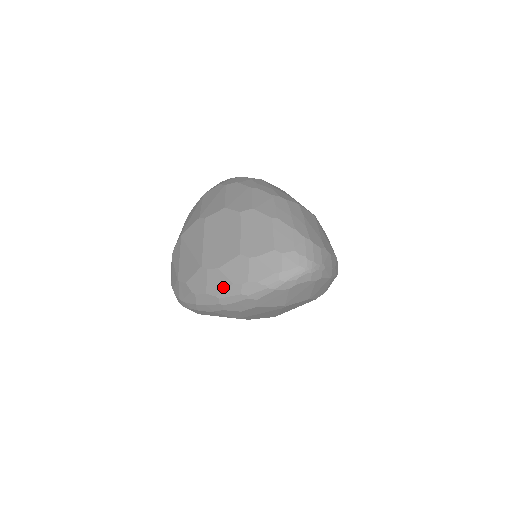
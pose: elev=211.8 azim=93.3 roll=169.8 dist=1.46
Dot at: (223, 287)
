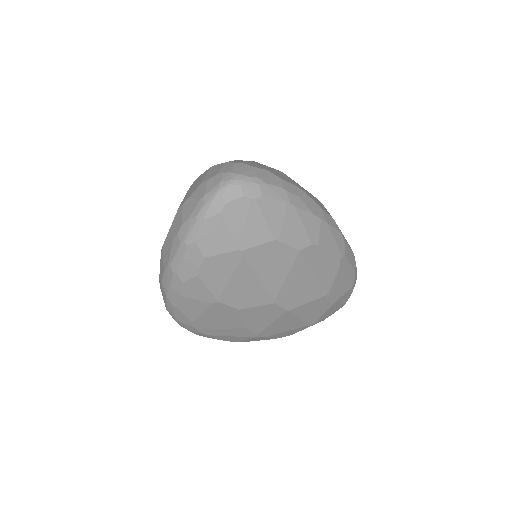
Dot at: (170, 250)
